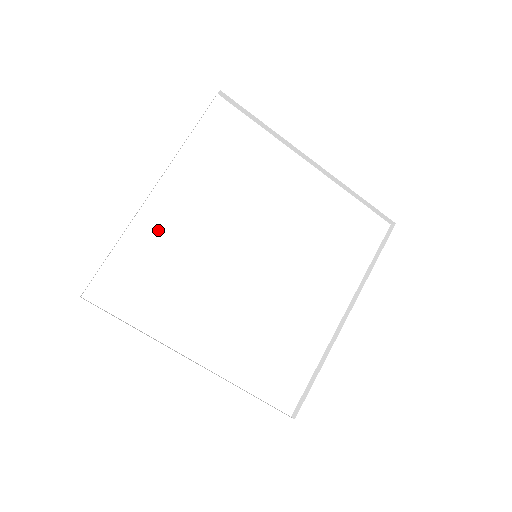
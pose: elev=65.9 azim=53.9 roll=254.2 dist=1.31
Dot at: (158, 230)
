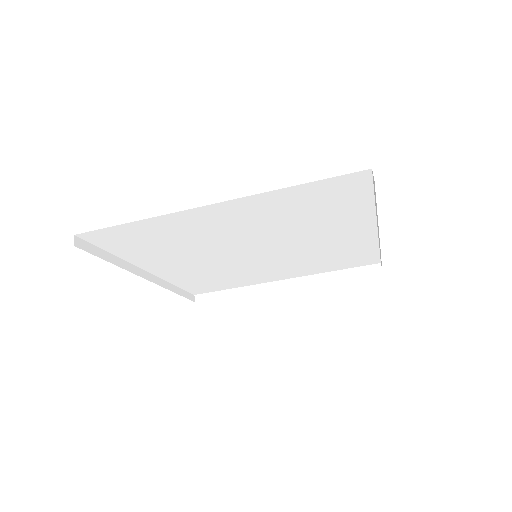
Dot at: (182, 275)
